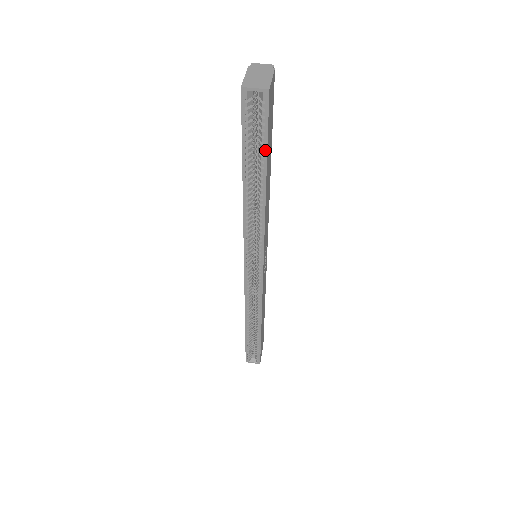
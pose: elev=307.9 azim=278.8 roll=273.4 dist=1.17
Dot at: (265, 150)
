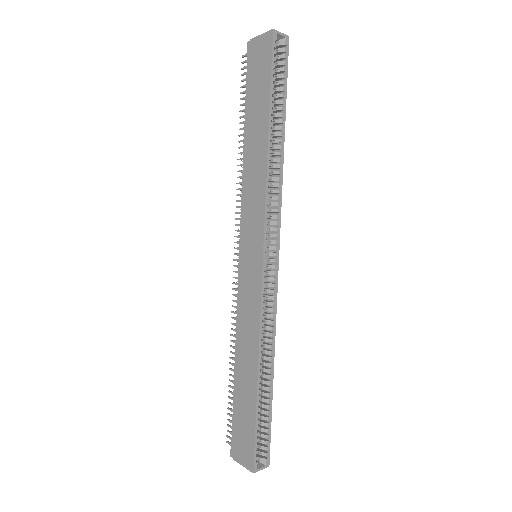
Dot at: (285, 93)
